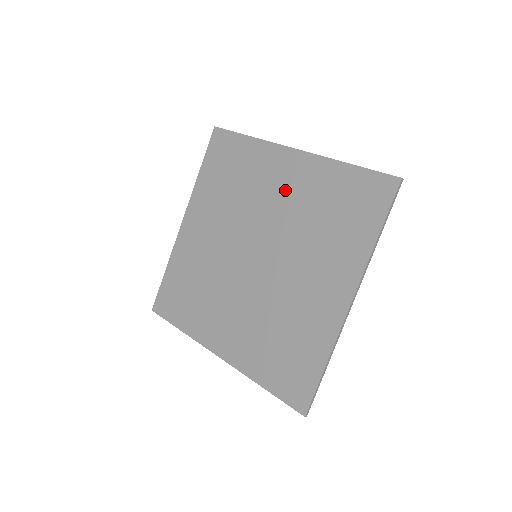
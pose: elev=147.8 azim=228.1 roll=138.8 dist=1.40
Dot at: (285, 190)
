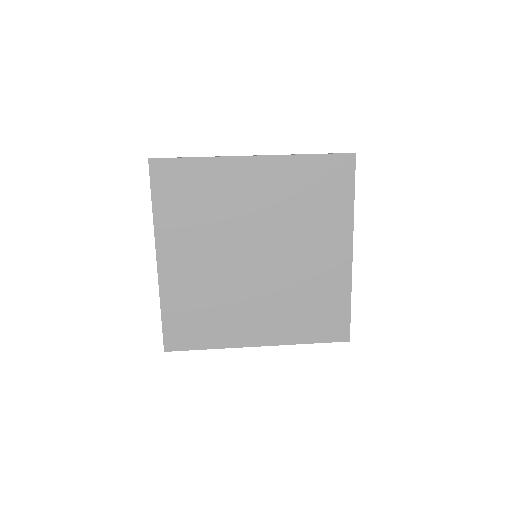
Dot at: (261, 193)
